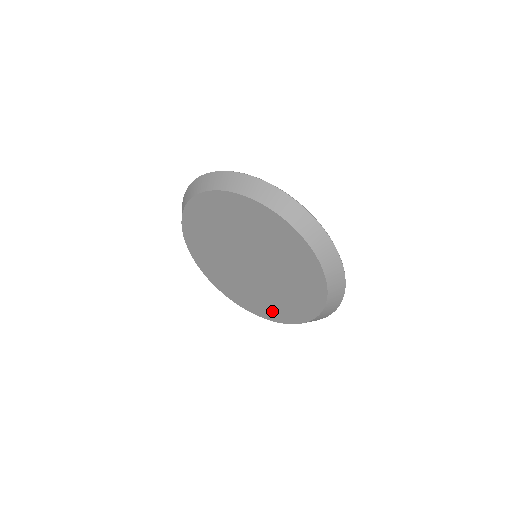
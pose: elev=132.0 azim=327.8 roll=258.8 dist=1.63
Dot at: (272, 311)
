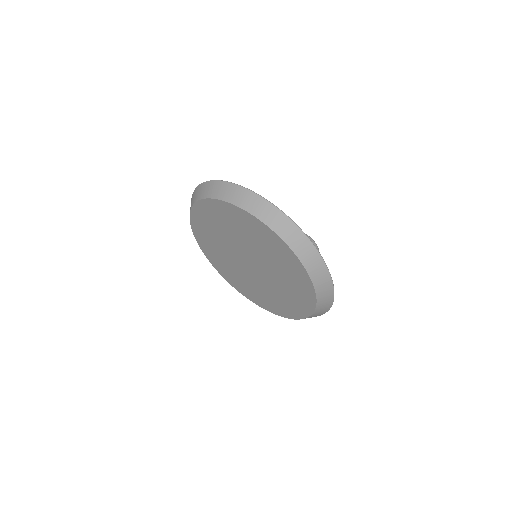
Dot at: (288, 308)
